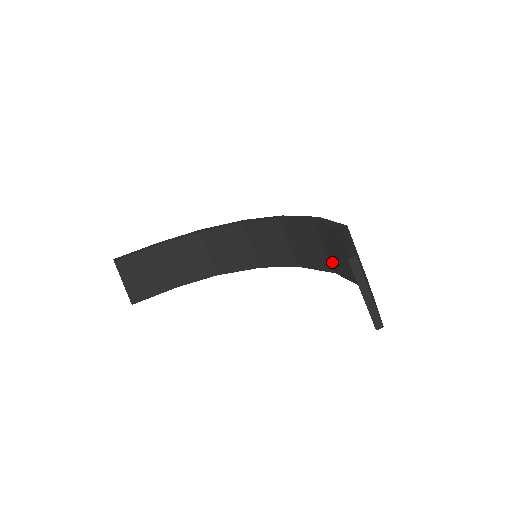
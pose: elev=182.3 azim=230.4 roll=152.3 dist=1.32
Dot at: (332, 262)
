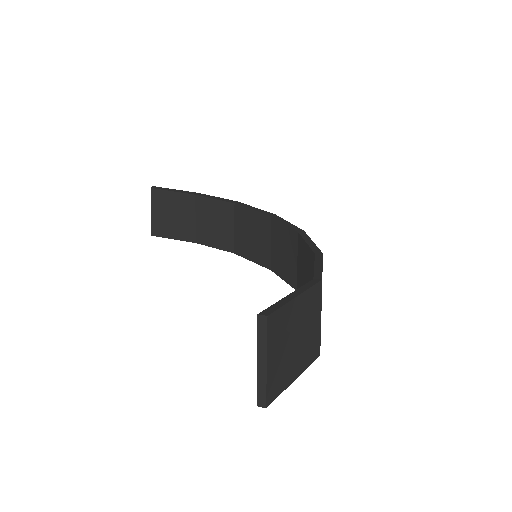
Dot at: occluded
